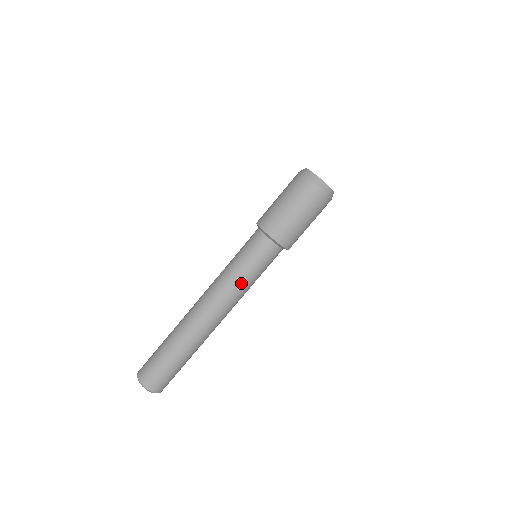
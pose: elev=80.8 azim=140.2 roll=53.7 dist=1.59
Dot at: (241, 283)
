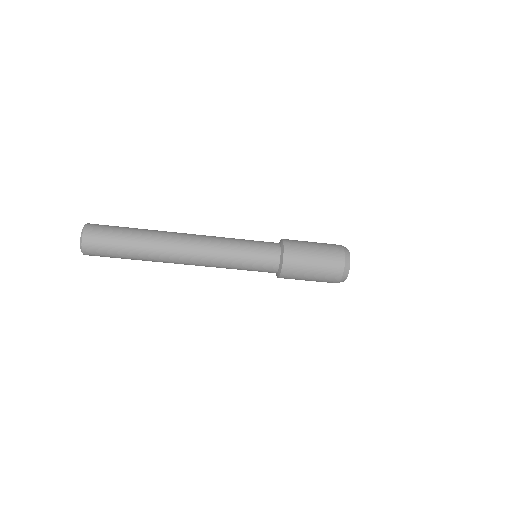
Dot at: (229, 268)
